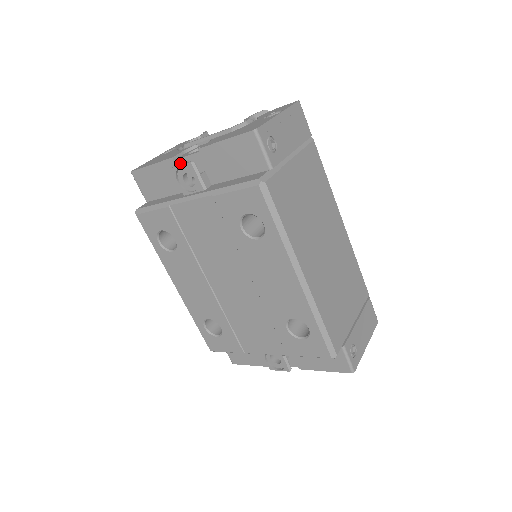
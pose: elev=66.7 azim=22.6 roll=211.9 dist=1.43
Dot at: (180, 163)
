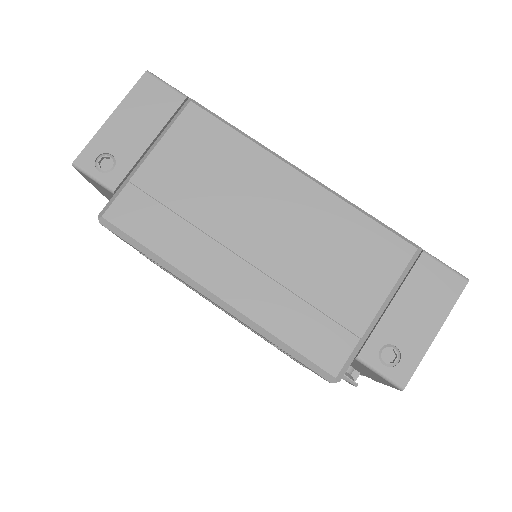
Dot at: occluded
